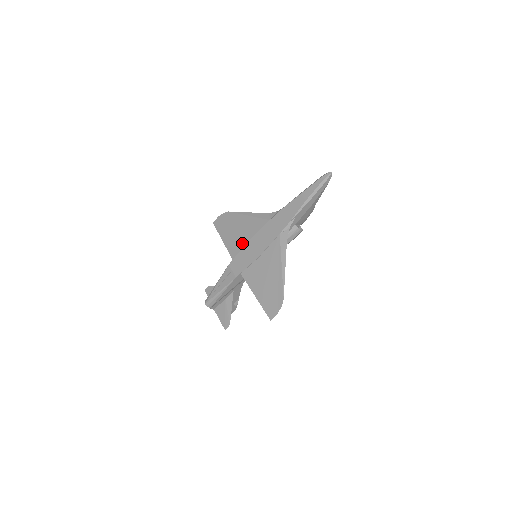
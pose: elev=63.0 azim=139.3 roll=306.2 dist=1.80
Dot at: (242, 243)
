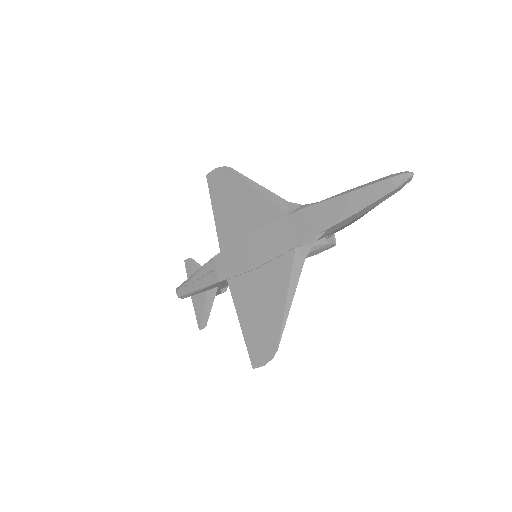
Dot at: (238, 232)
